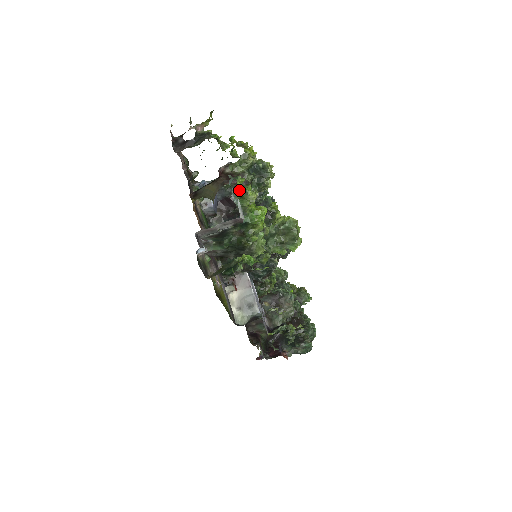
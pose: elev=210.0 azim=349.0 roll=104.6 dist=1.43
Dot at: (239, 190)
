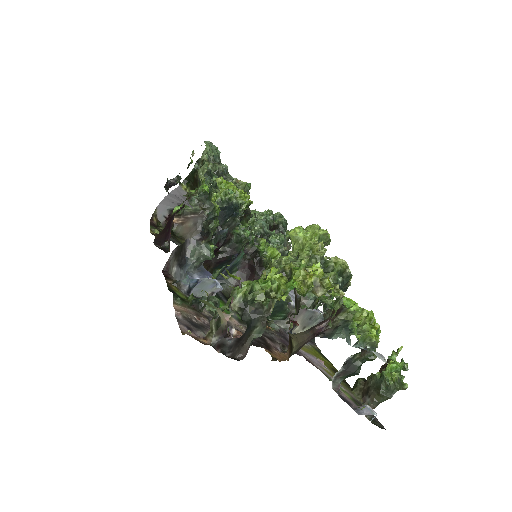
Dot at: (357, 336)
